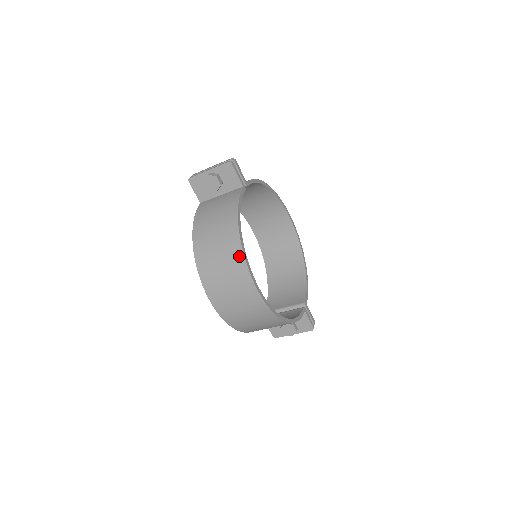
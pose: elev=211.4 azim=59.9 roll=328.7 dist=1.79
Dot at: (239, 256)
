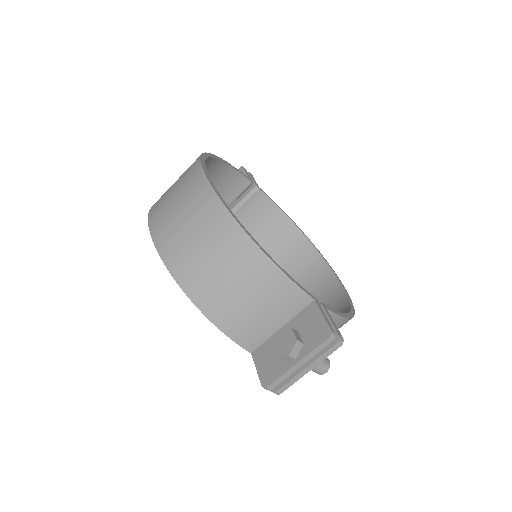
Dot at: occluded
